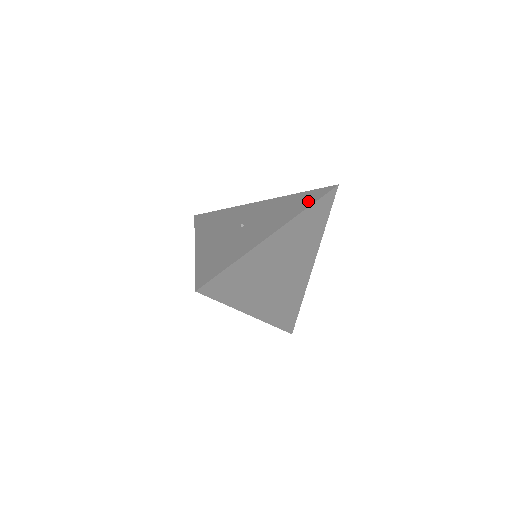
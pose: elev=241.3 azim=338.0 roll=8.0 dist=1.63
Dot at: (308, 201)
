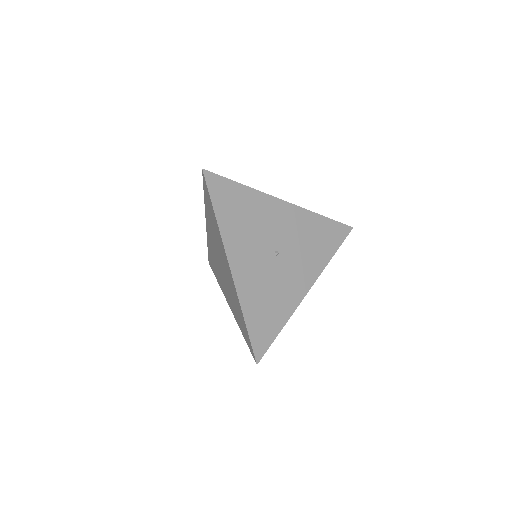
Dot at: (332, 244)
